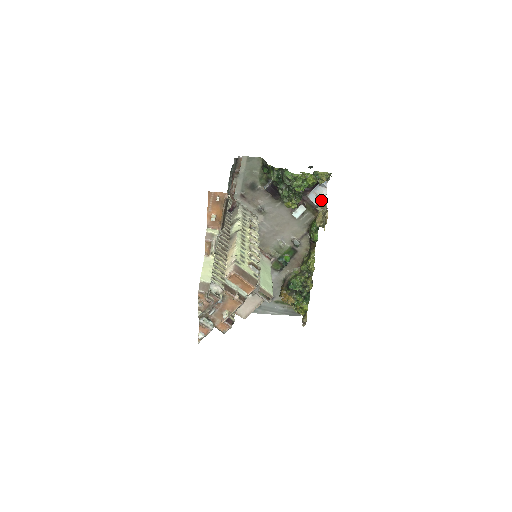
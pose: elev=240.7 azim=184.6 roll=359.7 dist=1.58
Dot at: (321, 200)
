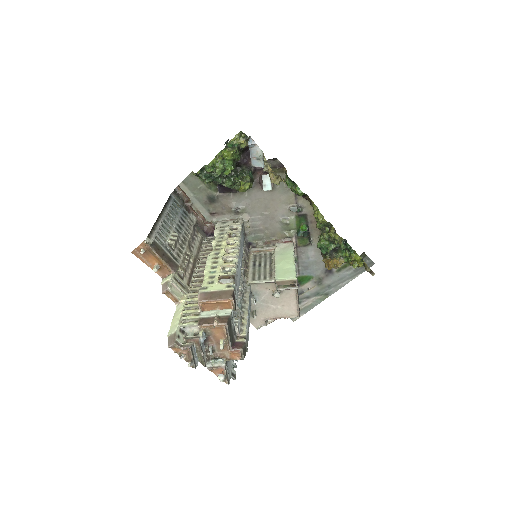
Dot at: (262, 159)
